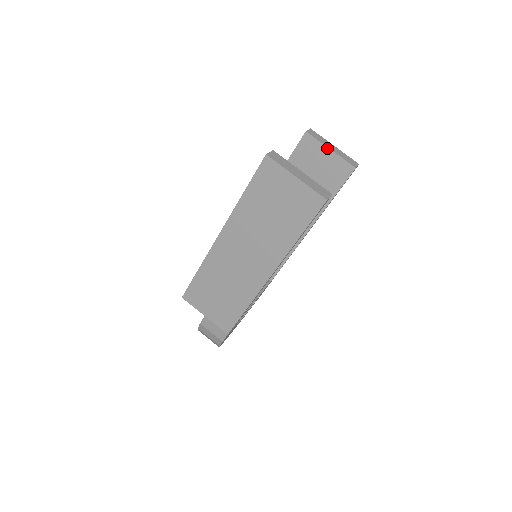
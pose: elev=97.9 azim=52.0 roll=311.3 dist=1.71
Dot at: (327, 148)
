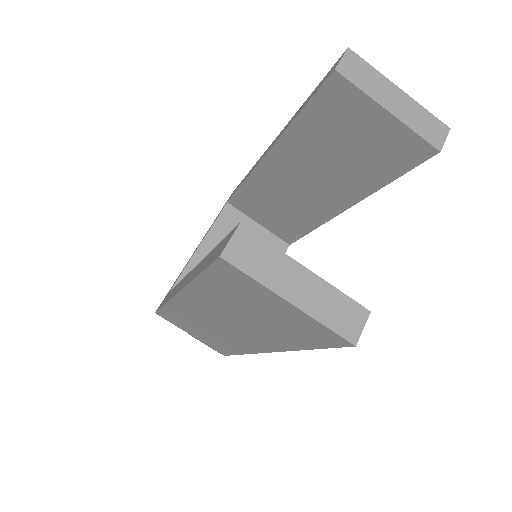
Dot at: (381, 108)
